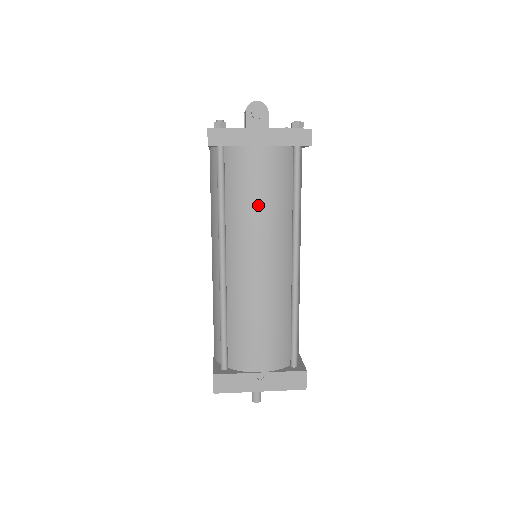
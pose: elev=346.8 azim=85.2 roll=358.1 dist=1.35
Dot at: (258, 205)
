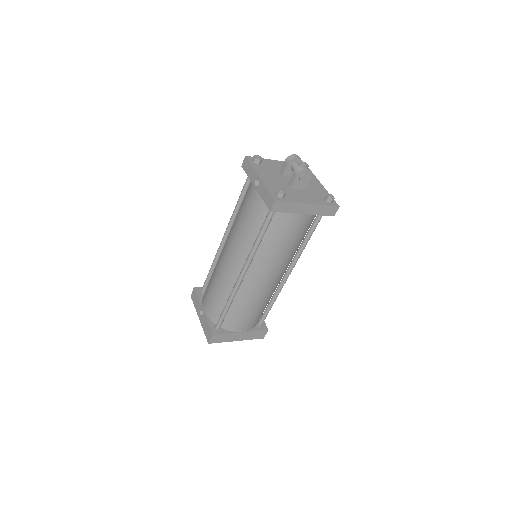
Dot at: (284, 247)
